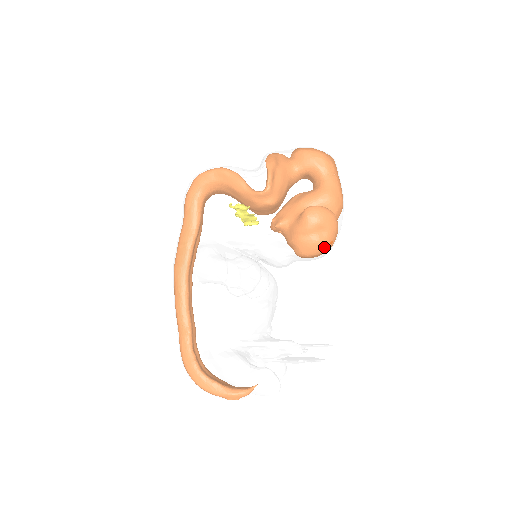
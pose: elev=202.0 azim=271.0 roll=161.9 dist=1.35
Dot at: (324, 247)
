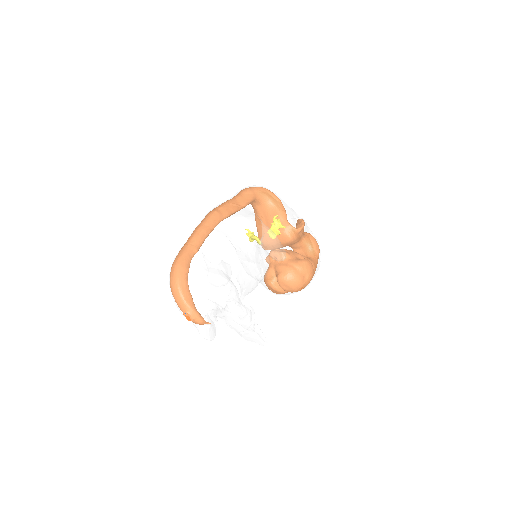
Dot at: (299, 286)
